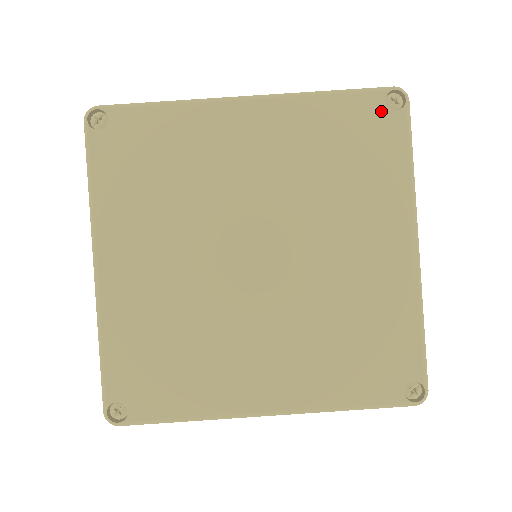
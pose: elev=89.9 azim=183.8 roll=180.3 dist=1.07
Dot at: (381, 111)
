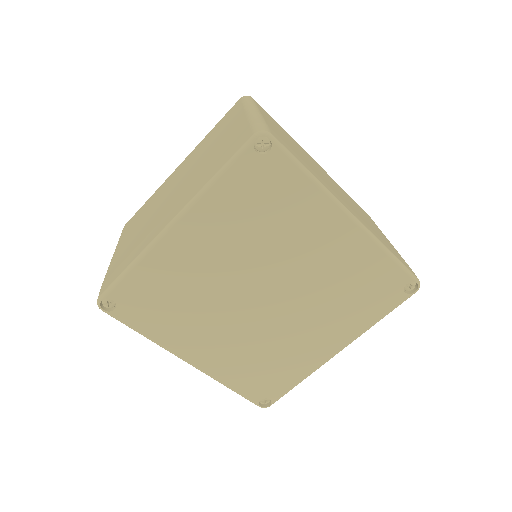
Dot at: (399, 287)
